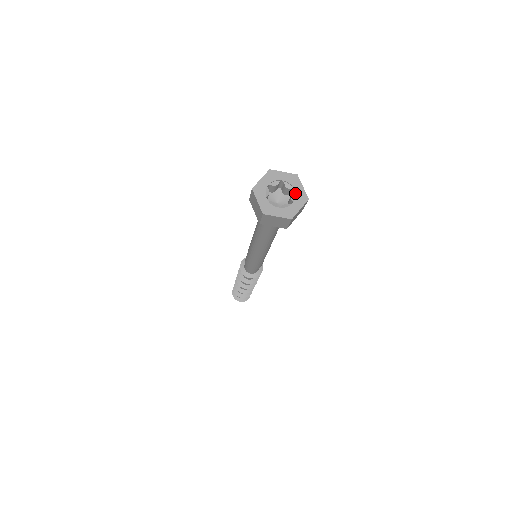
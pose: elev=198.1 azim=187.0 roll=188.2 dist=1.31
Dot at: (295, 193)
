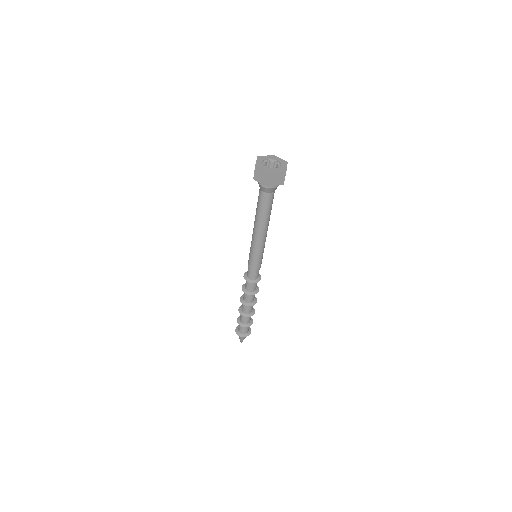
Dot at: (279, 161)
